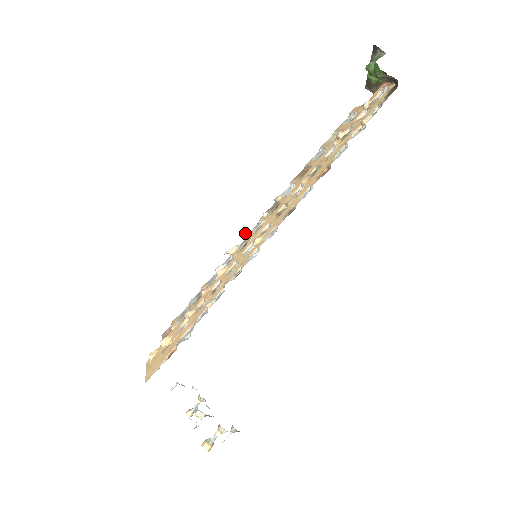
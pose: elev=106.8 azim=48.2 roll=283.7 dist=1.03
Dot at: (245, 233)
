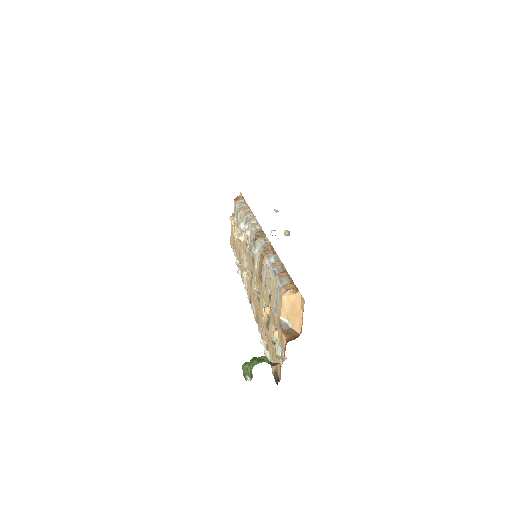
Dot at: (245, 233)
